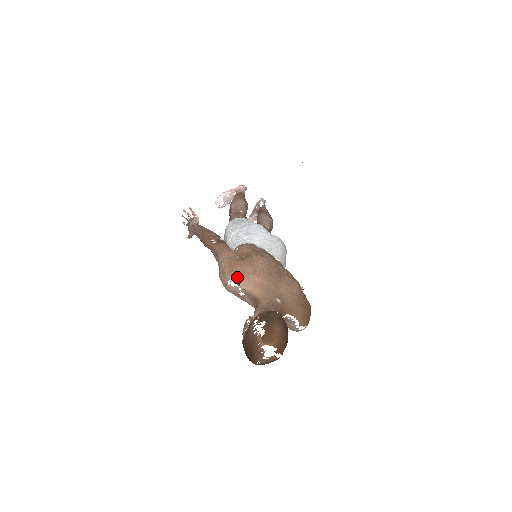
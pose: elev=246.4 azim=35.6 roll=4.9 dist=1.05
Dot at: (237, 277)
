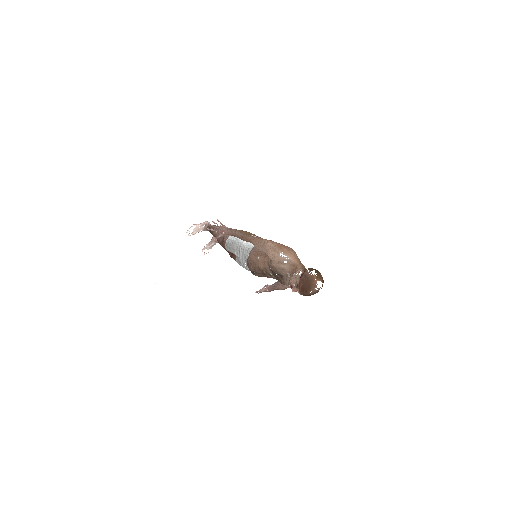
Dot at: (285, 252)
